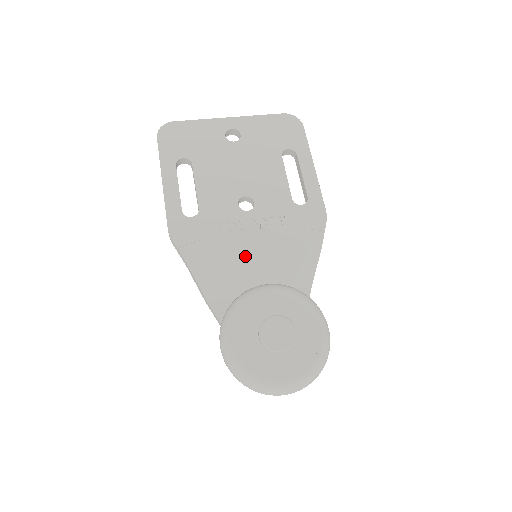
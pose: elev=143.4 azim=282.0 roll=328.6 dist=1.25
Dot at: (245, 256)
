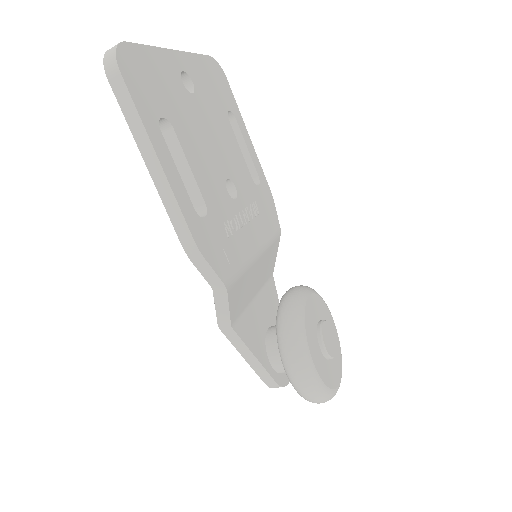
Dot at: (253, 259)
